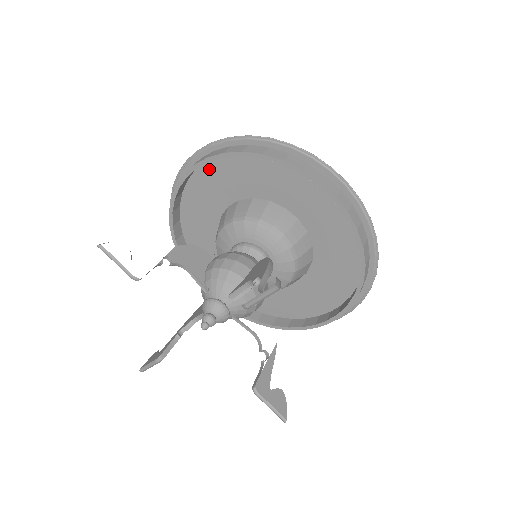
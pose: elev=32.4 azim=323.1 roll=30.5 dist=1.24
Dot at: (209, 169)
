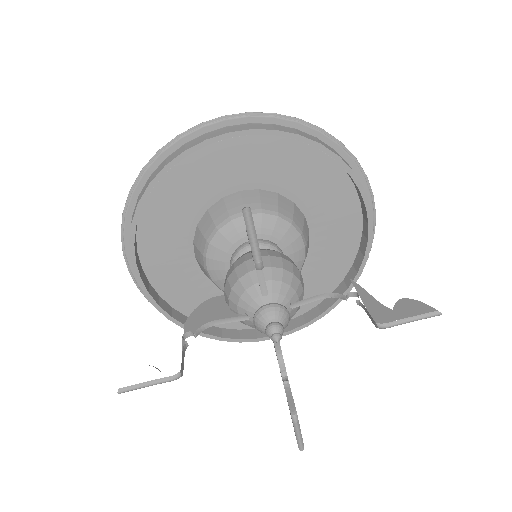
Dot at: (147, 253)
